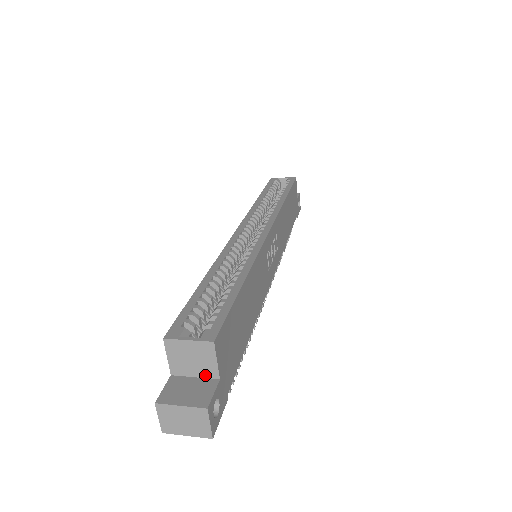
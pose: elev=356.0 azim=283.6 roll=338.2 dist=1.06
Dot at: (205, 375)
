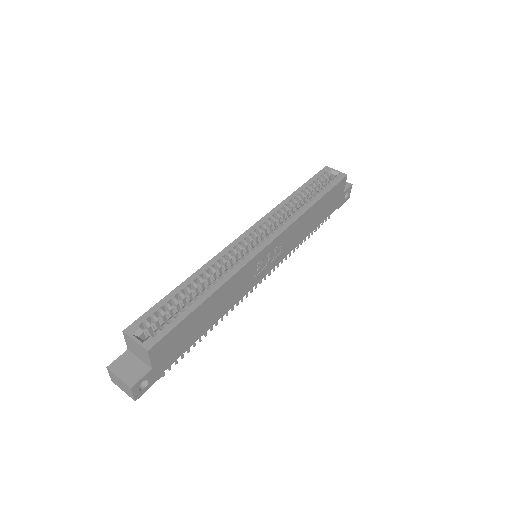
Dot at: (145, 361)
